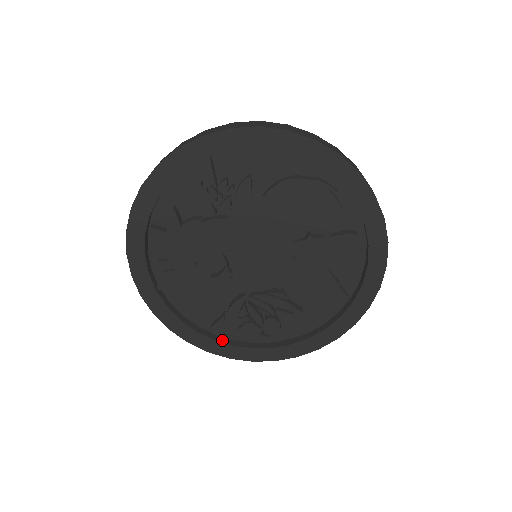
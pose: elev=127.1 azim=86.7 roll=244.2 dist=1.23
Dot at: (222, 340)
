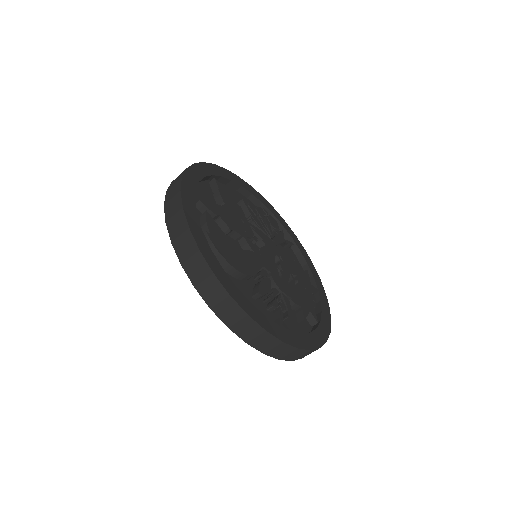
Dot at: occluded
